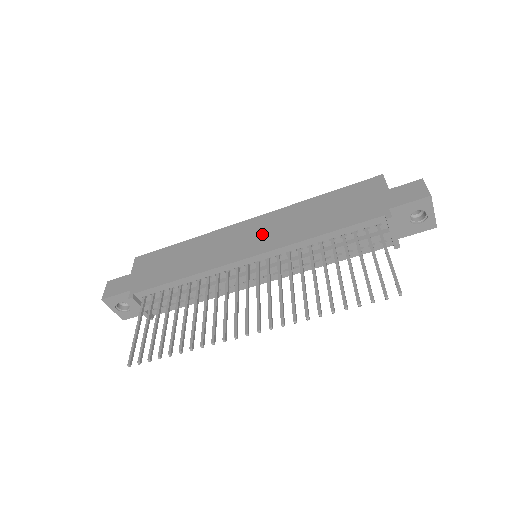
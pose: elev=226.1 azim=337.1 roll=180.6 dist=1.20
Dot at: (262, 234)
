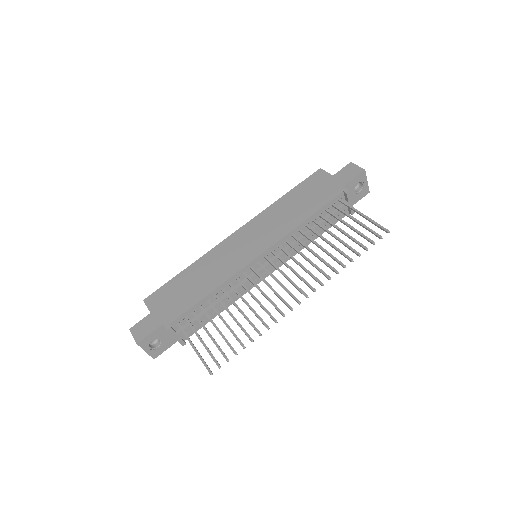
Dot at: (257, 236)
